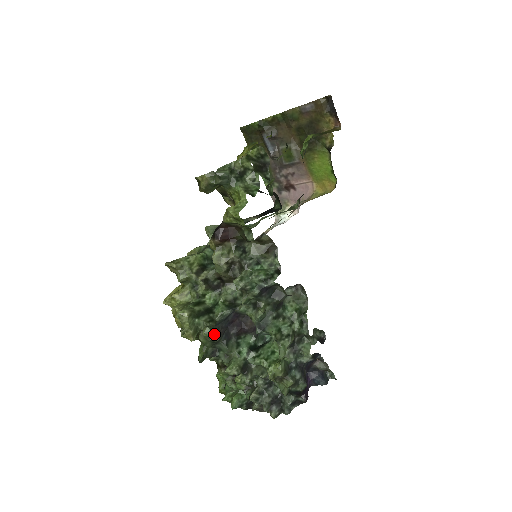
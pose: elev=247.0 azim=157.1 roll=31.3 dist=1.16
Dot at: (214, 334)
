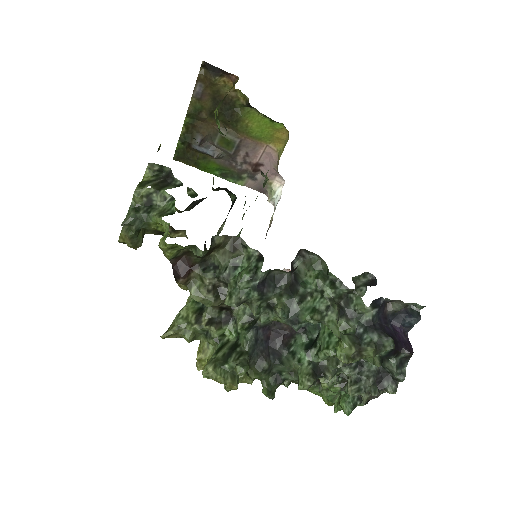
Dot at: (259, 364)
